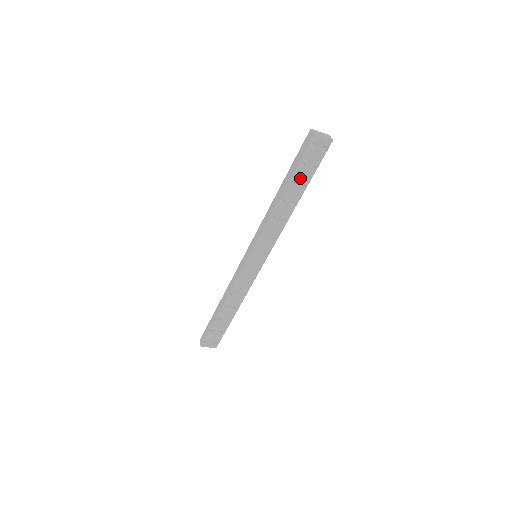
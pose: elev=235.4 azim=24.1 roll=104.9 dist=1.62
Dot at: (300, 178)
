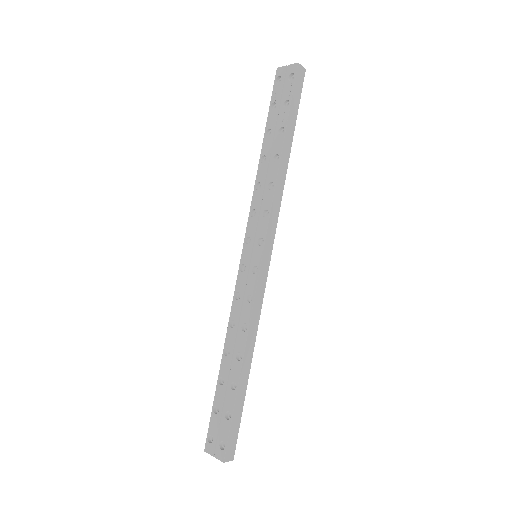
Dot at: (276, 122)
